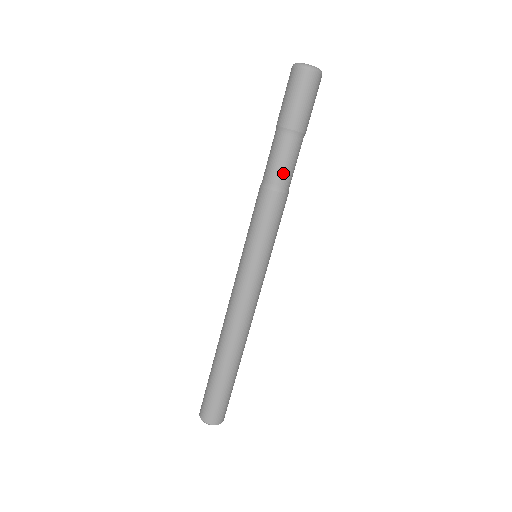
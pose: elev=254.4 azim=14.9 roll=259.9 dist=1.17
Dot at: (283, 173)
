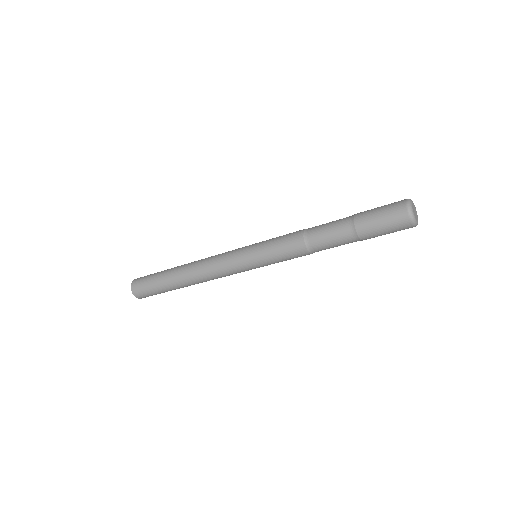
Dot at: occluded
